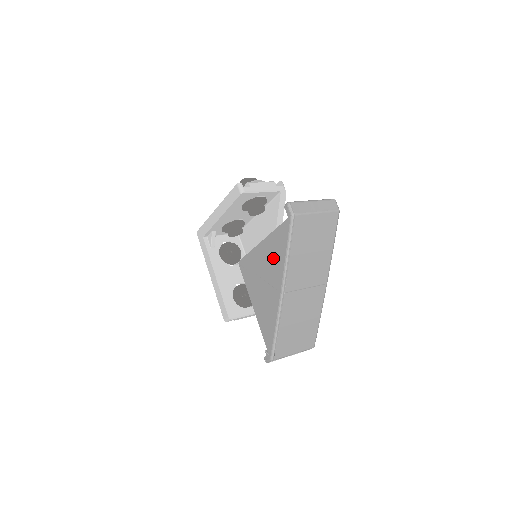
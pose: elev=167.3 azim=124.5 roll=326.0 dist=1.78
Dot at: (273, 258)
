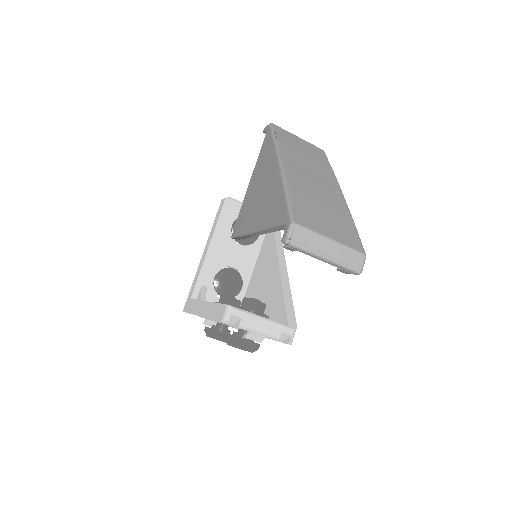
Dot at: (263, 165)
